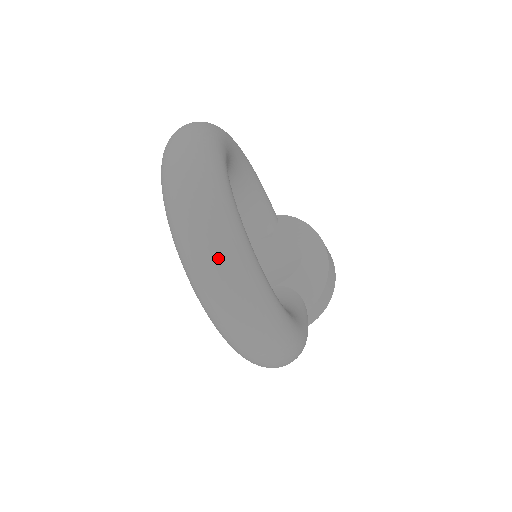
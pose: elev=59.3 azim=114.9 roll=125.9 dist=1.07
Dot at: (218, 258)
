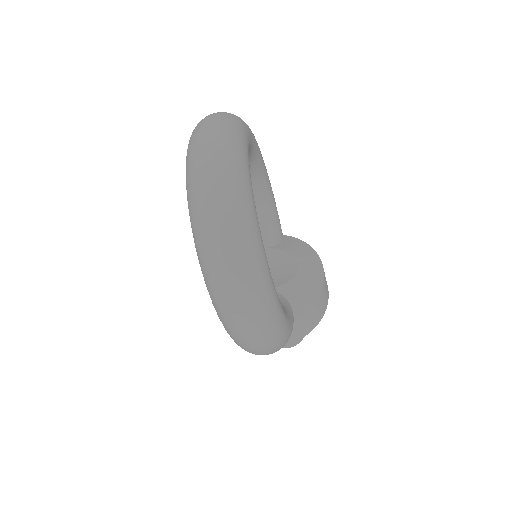
Dot at: (223, 201)
